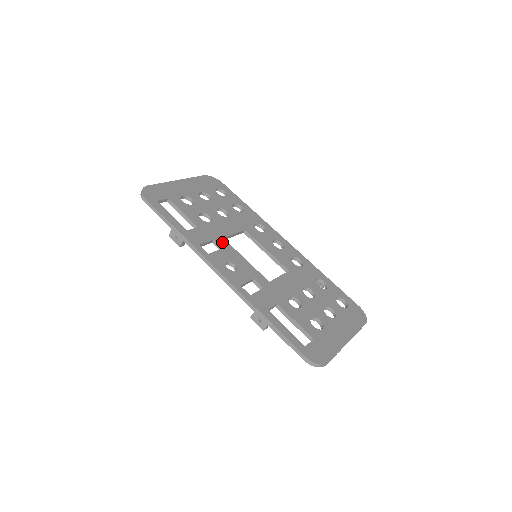
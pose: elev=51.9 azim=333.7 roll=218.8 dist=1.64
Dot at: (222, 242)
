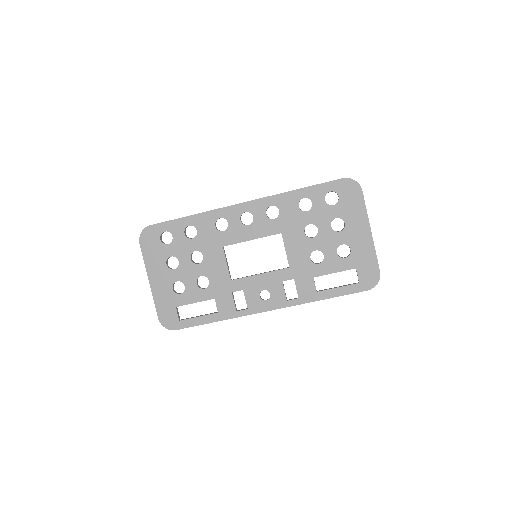
Dot at: (236, 285)
